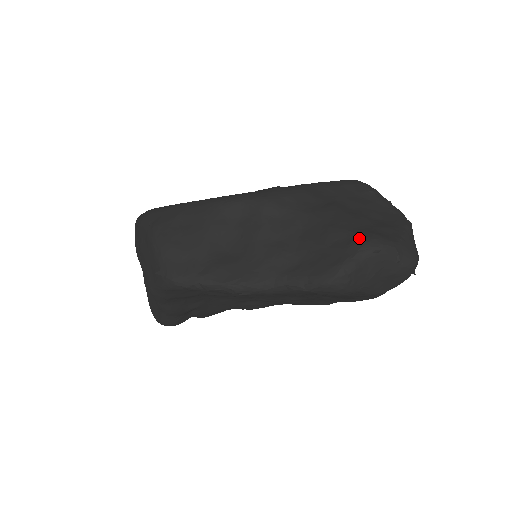
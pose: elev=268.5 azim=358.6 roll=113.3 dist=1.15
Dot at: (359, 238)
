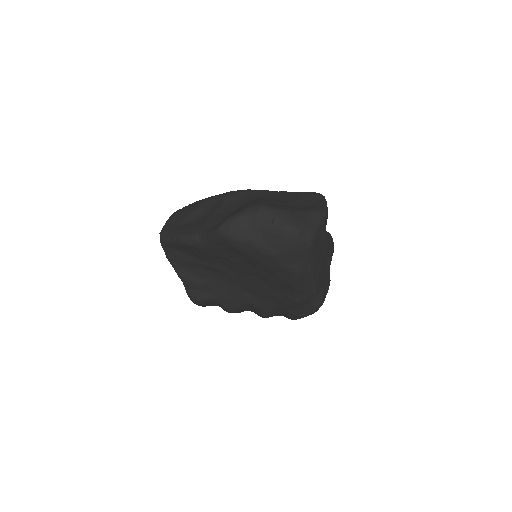
Dot at: (252, 204)
